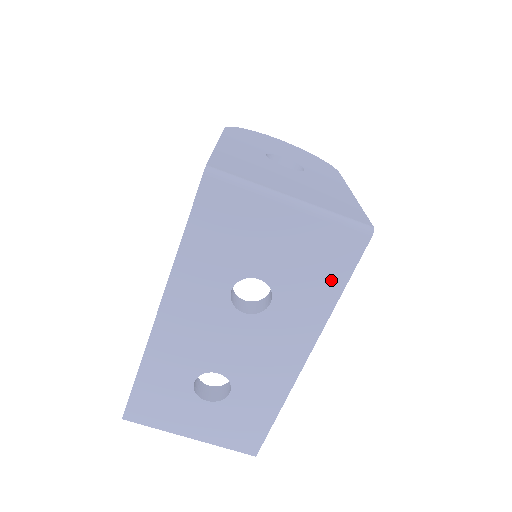
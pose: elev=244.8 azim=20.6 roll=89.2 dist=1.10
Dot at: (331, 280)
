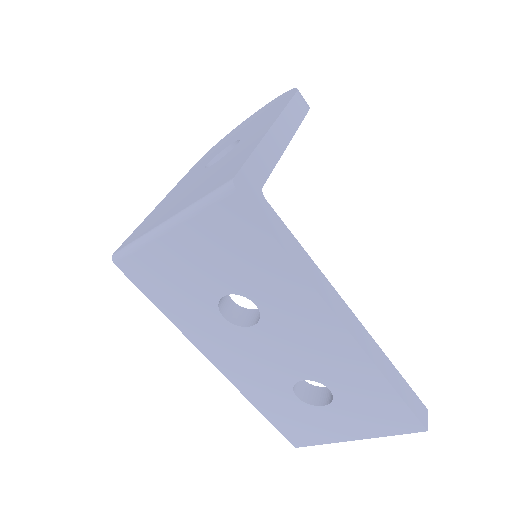
Dot at: (264, 251)
